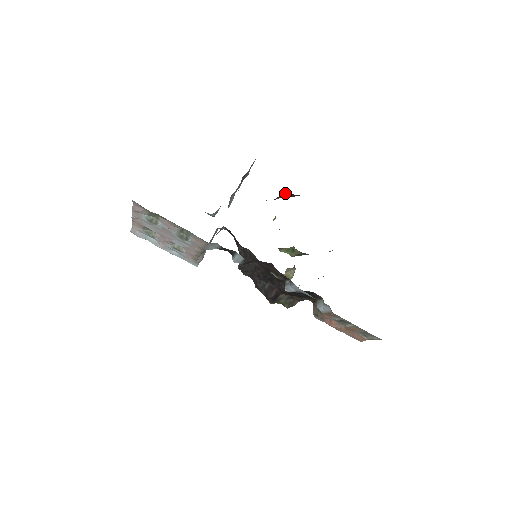
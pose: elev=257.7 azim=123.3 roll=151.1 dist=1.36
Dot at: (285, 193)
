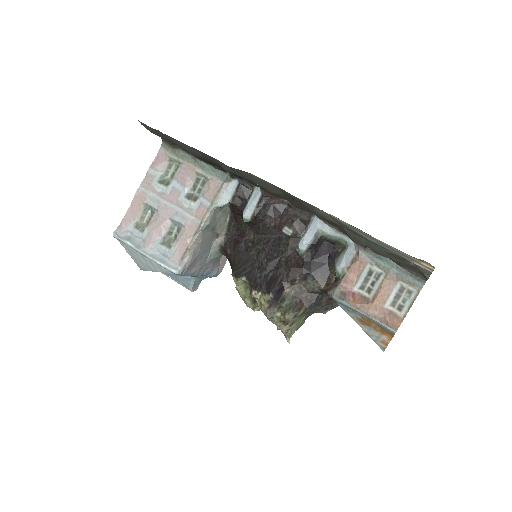
Dot at: occluded
